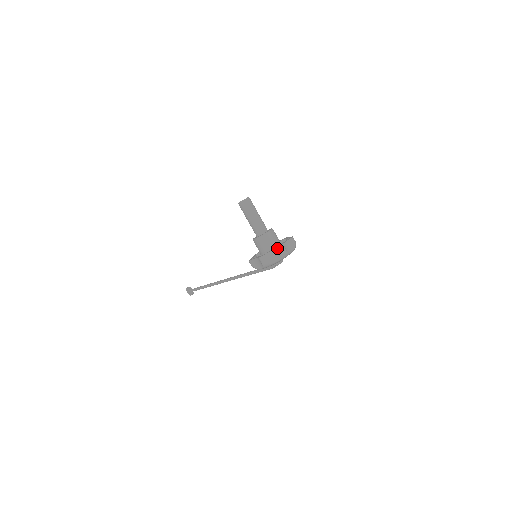
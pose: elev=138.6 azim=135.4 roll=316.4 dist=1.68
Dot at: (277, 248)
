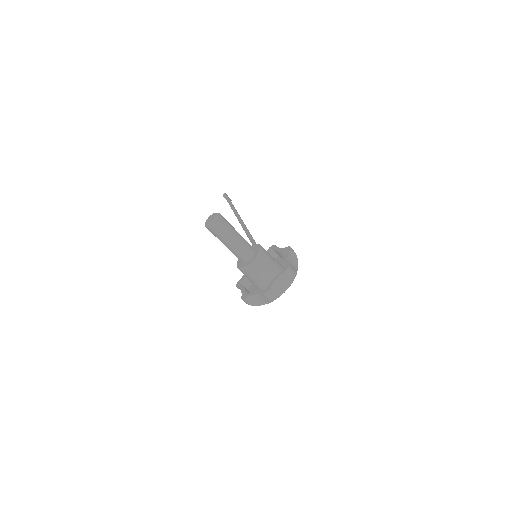
Dot at: (261, 294)
